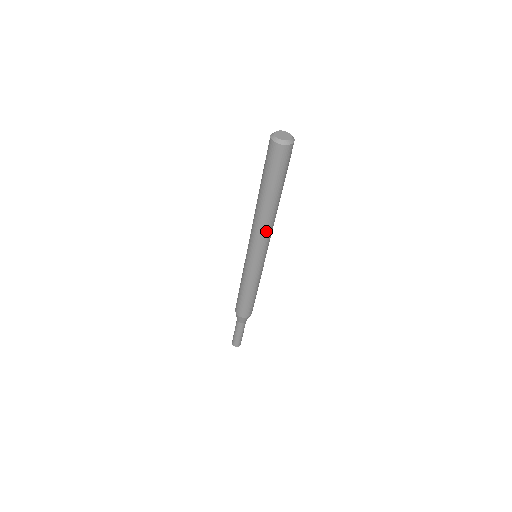
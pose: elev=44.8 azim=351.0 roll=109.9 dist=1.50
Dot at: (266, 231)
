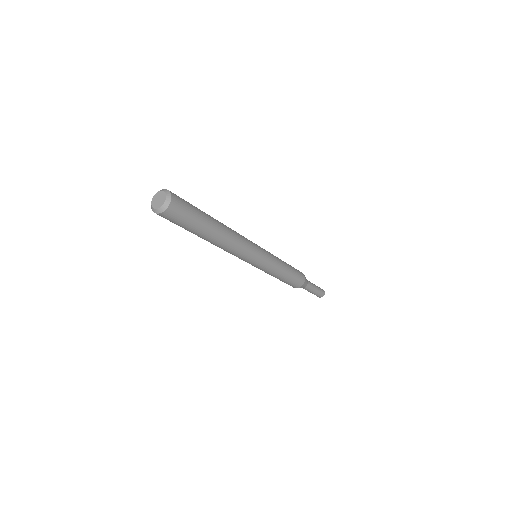
Dot at: (228, 252)
